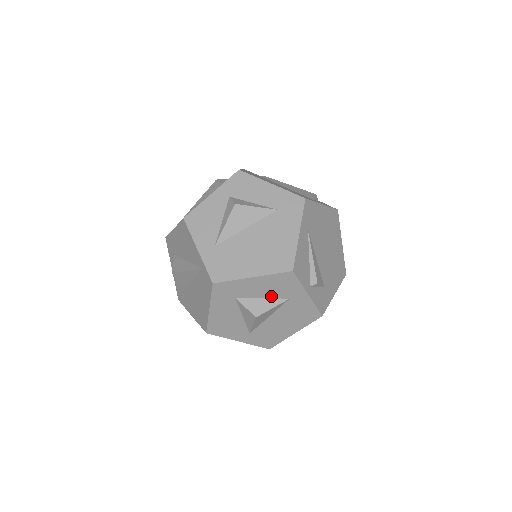
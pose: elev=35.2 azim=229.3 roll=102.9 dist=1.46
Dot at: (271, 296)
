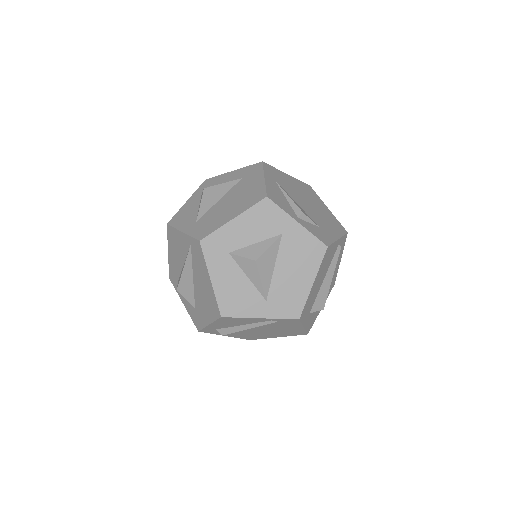
Dot at: (262, 237)
